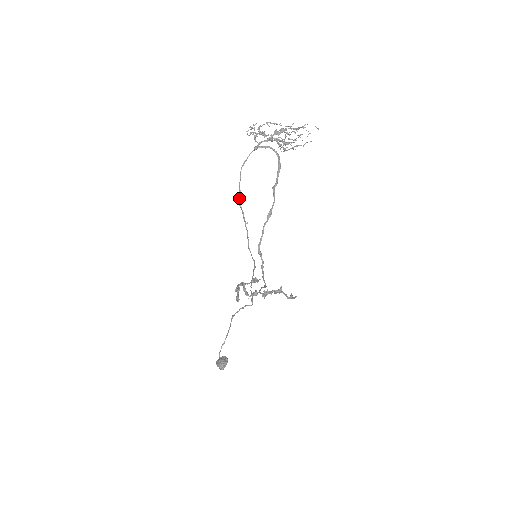
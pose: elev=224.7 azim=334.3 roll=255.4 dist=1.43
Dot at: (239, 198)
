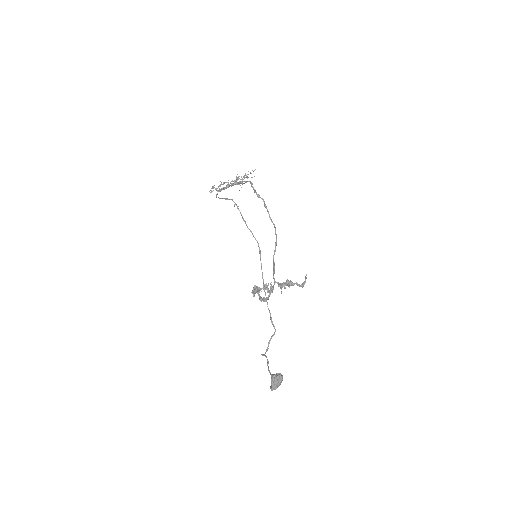
Dot at: (224, 198)
